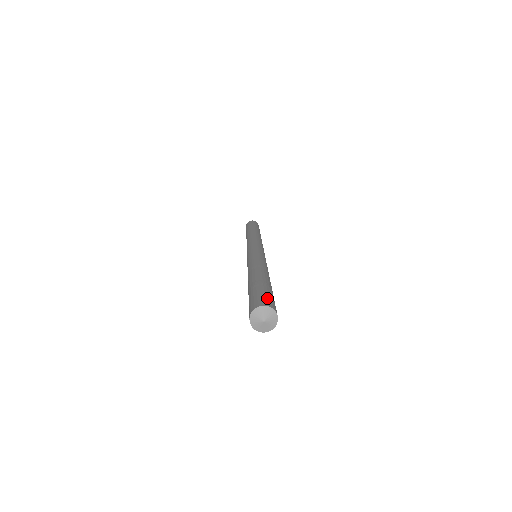
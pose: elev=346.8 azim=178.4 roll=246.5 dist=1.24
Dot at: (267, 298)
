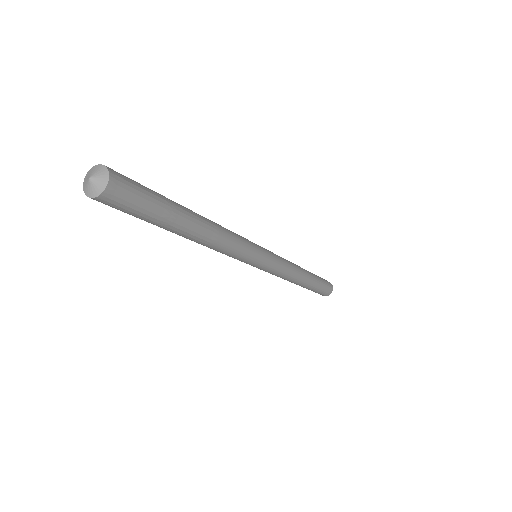
Dot at: (125, 176)
